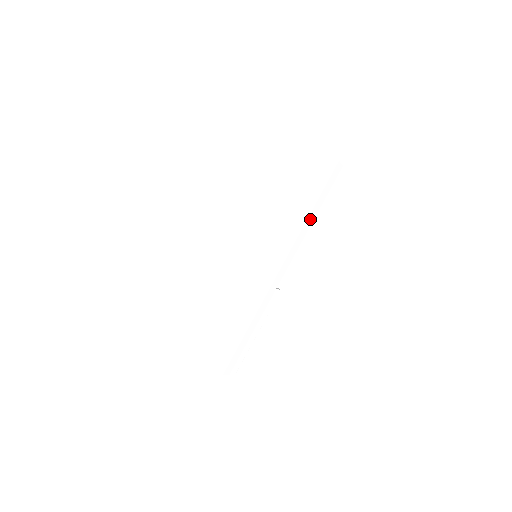
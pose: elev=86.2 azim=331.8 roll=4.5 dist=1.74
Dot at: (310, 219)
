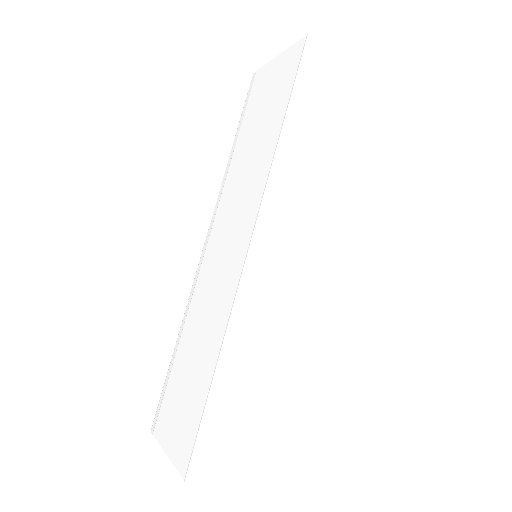
Dot at: (318, 160)
